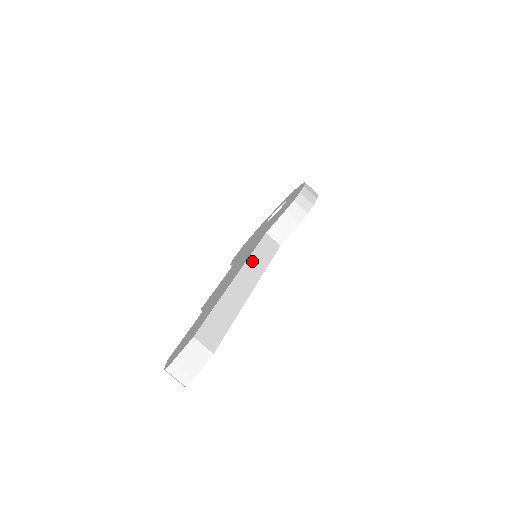
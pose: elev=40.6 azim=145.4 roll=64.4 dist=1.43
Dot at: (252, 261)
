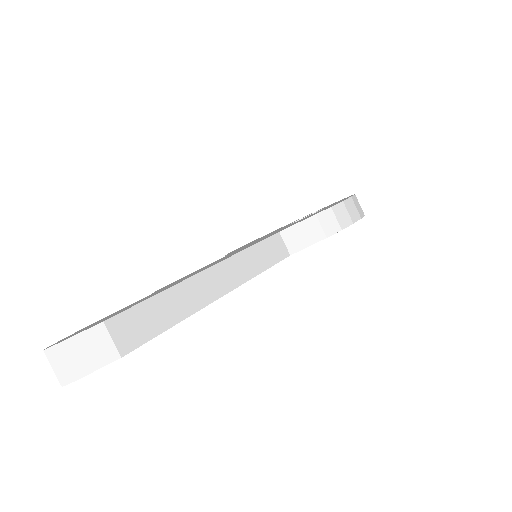
Dot at: (243, 257)
